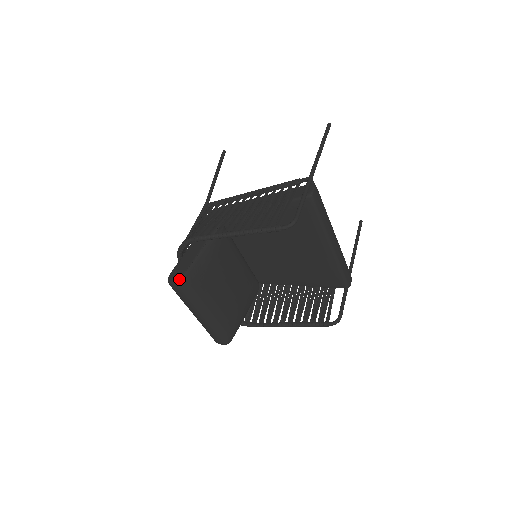
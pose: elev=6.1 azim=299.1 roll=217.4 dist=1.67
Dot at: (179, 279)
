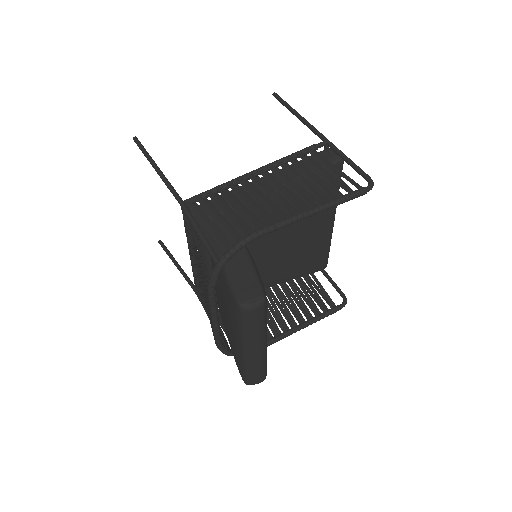
Dot at: (262, 295)
